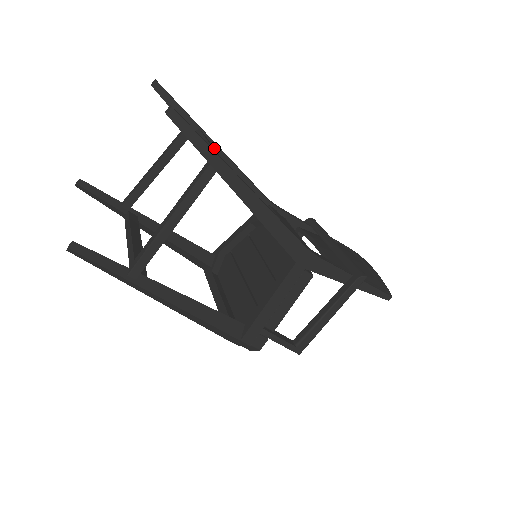
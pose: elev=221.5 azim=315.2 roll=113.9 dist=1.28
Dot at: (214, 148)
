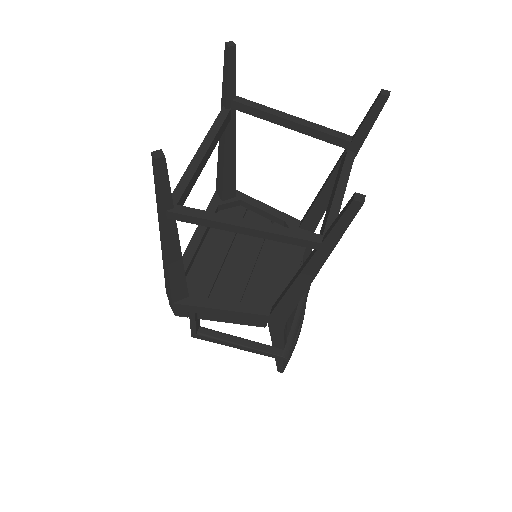
Dot at: occluded
